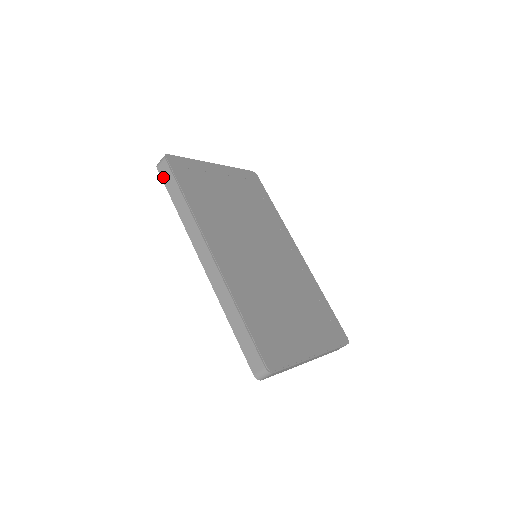
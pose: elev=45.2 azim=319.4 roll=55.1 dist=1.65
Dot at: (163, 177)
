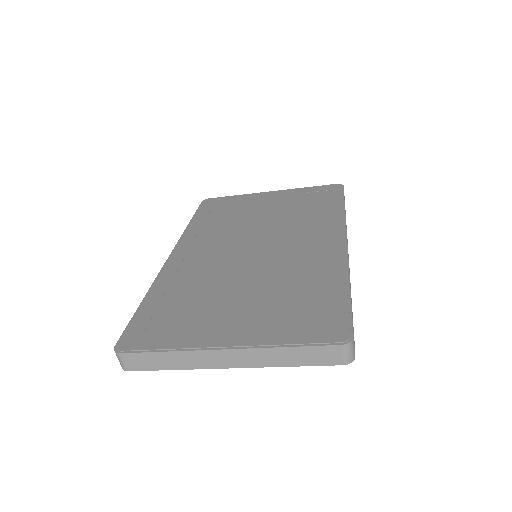
Dot at: occluded
